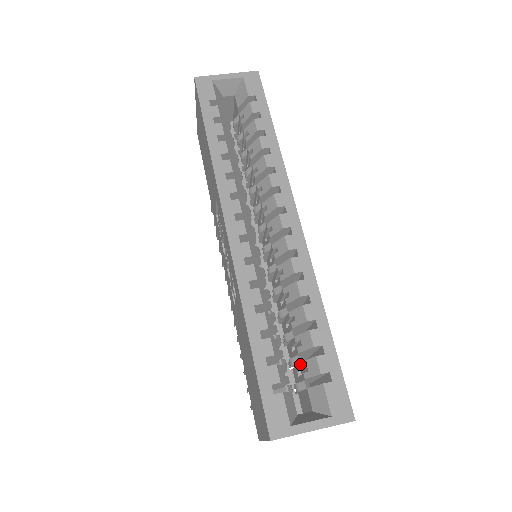
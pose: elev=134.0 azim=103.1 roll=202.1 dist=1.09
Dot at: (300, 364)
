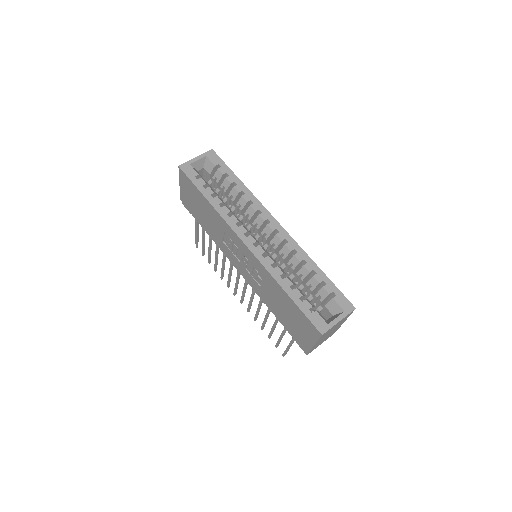
Dot at: (315, 296)
